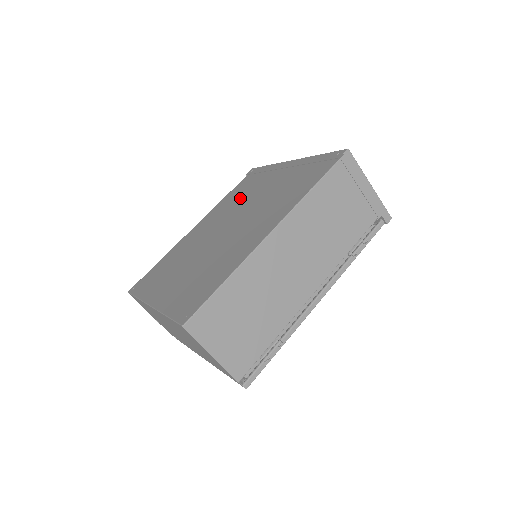
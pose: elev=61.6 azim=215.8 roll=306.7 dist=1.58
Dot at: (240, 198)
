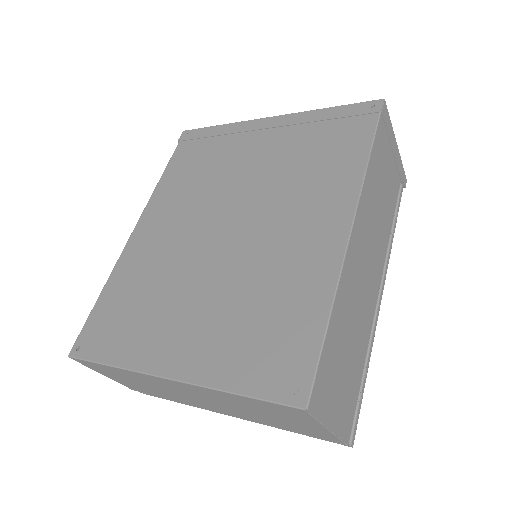
Dot at: (205, 178)
